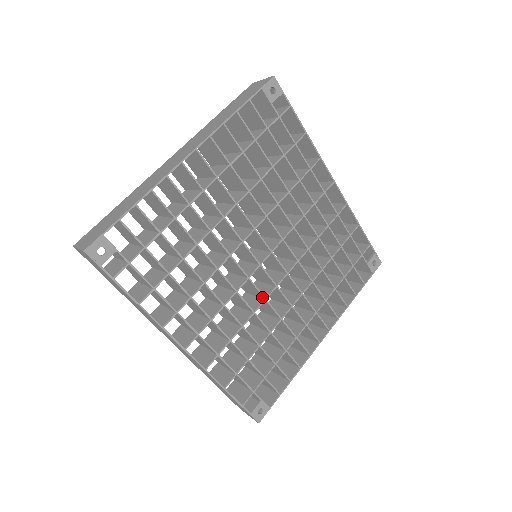
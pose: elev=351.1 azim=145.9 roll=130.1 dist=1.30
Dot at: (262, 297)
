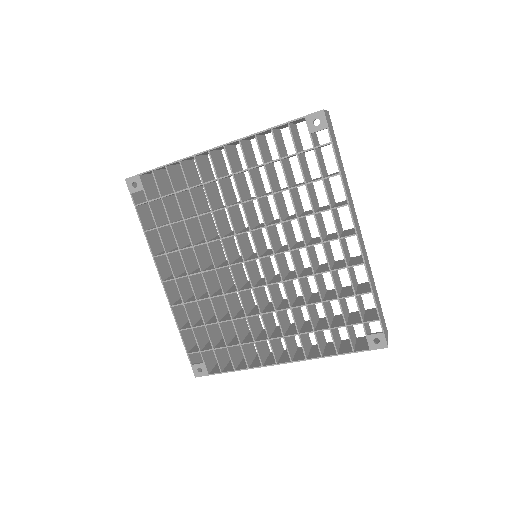
Dot at: (237, 288)
